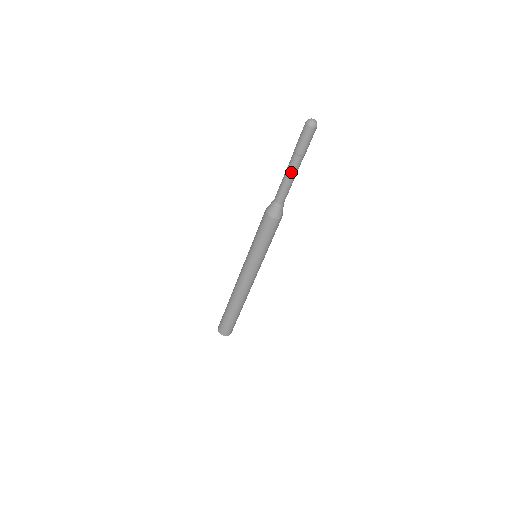
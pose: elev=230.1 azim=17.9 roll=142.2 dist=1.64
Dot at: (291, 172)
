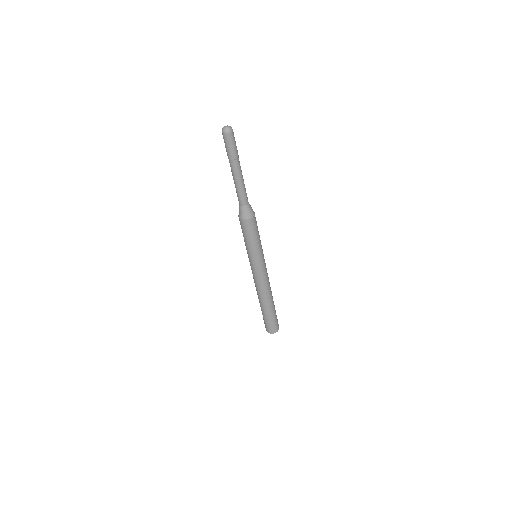
Dot at: (232, 175)
